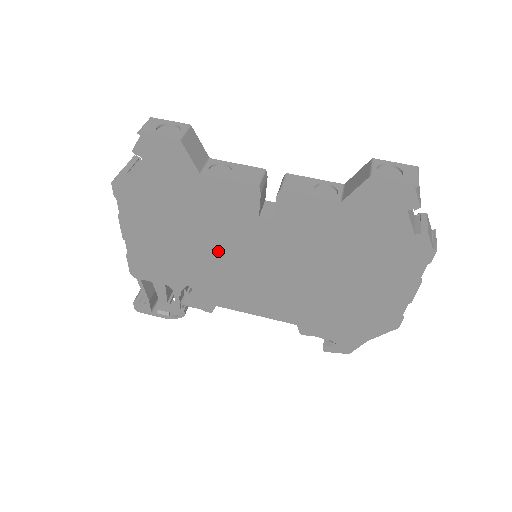
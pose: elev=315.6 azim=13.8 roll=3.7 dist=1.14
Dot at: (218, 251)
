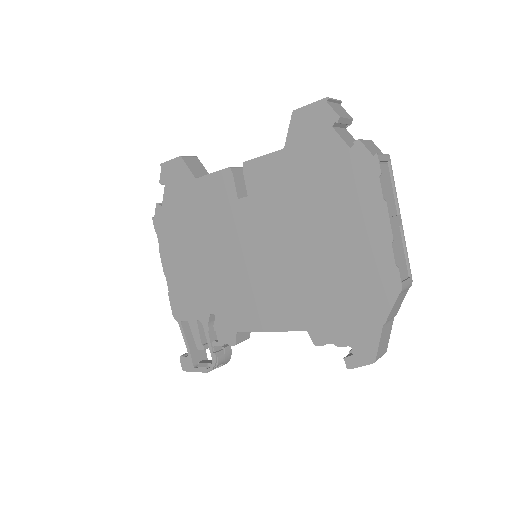
Dot at: (222, 254)
